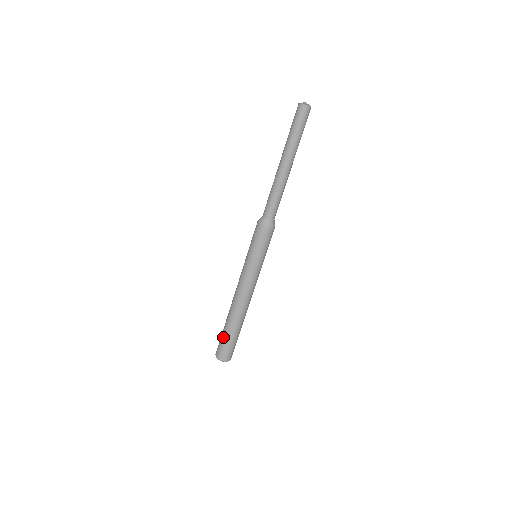
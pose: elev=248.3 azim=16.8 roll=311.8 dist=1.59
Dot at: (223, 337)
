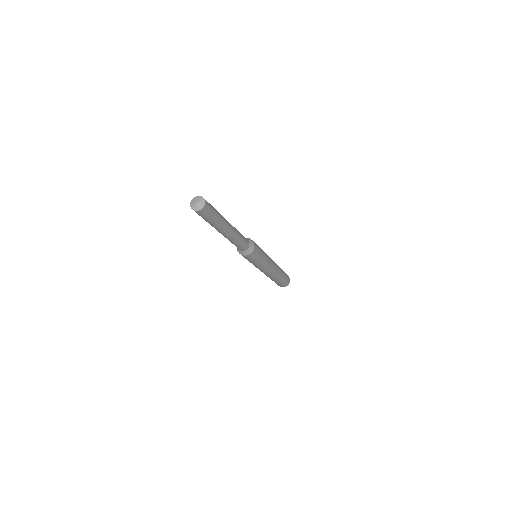
Dot at: (279, 283)
